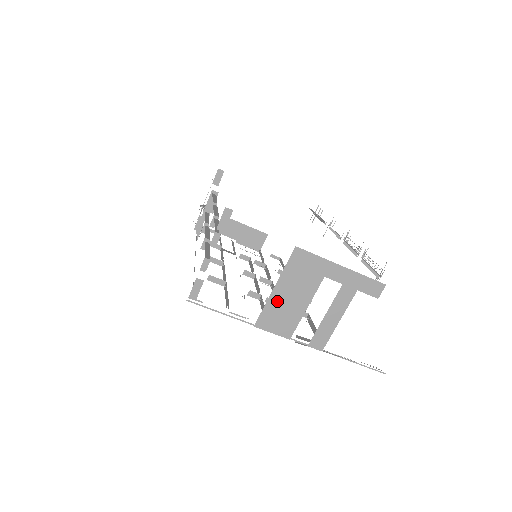
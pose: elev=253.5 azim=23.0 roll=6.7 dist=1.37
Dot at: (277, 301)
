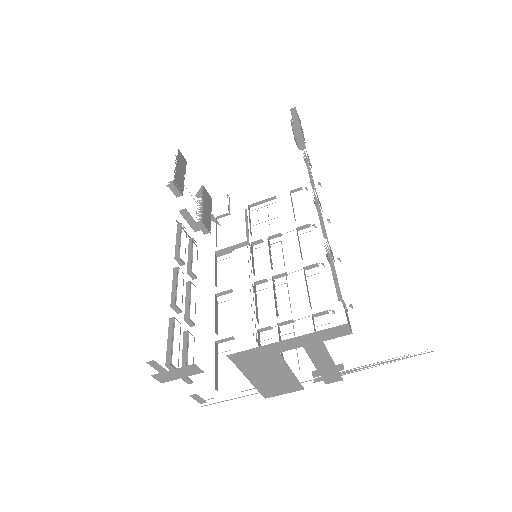
Dot at: (261, 382)
